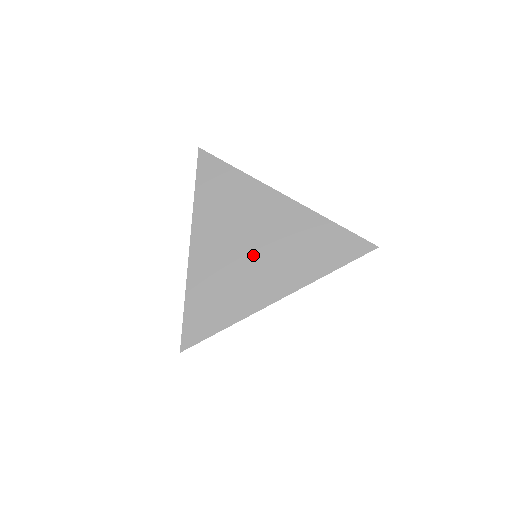
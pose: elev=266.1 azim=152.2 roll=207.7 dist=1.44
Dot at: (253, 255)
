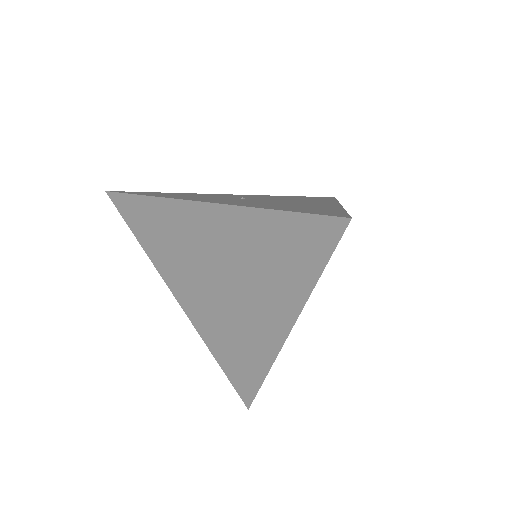
Dot at: (230, 294)
